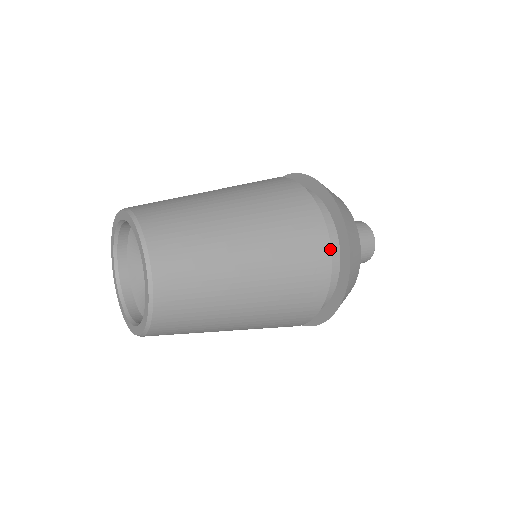
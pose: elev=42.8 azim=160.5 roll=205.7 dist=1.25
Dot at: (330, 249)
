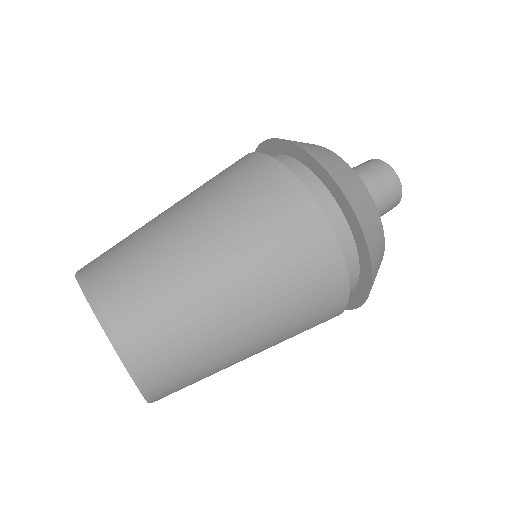
Dot at: (335, 239)
